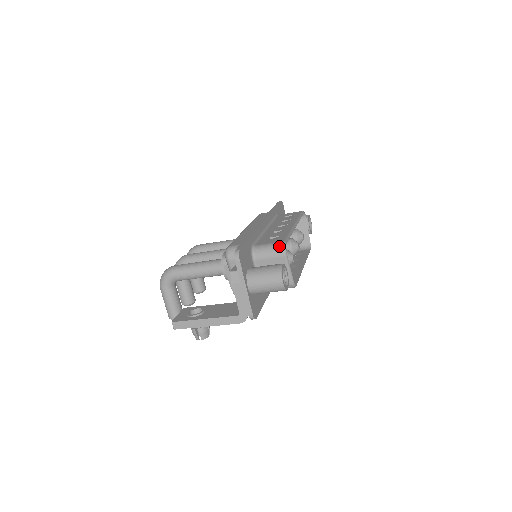
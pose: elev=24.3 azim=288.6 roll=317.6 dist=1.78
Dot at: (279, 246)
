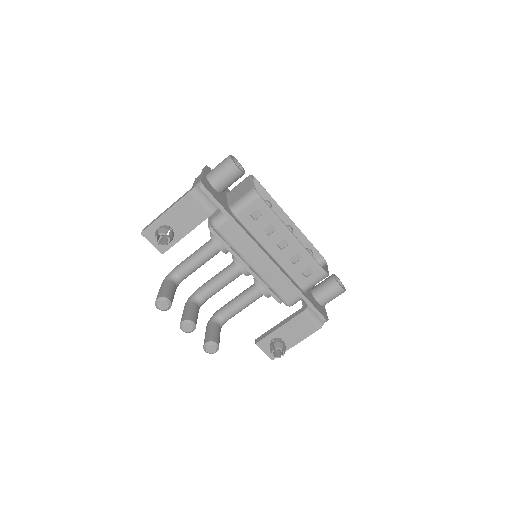
Dot at: occluded
